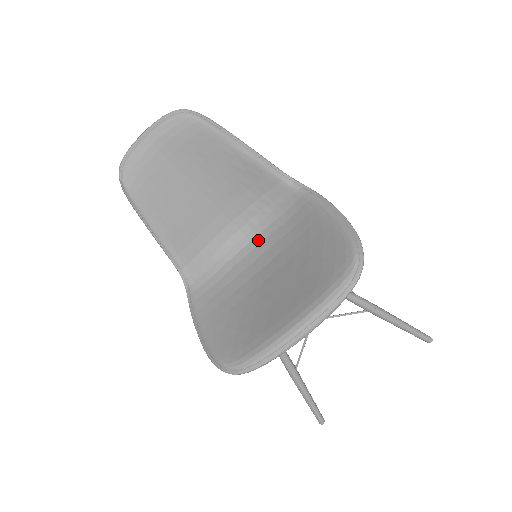
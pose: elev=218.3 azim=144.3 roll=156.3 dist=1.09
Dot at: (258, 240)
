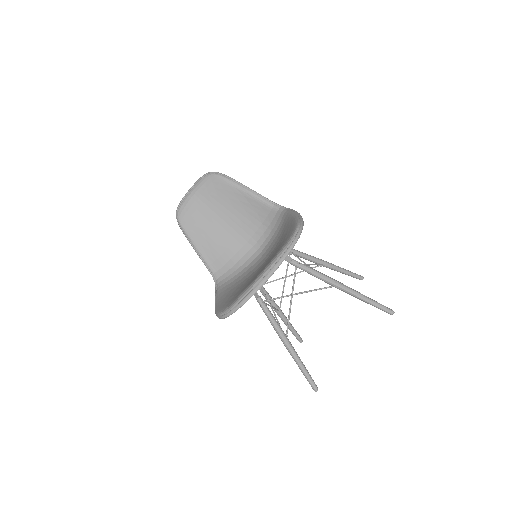
Dot at: (264, 251)
